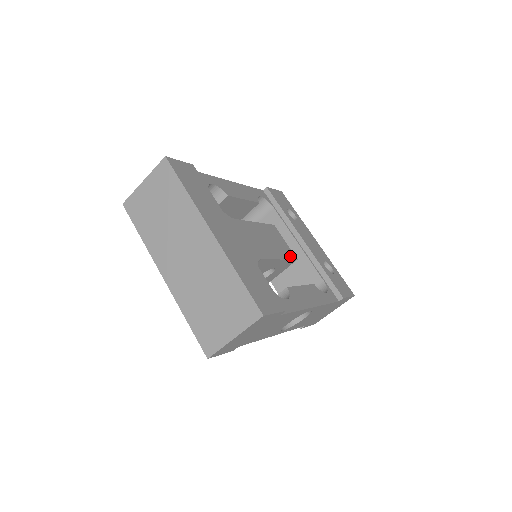
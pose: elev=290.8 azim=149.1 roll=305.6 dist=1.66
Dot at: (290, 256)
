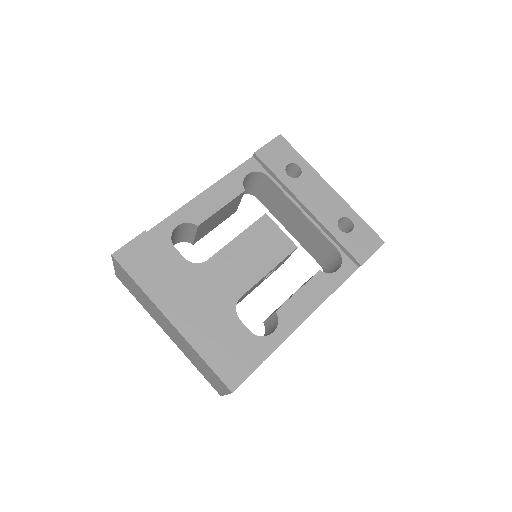
Dot at: (286, 251)
